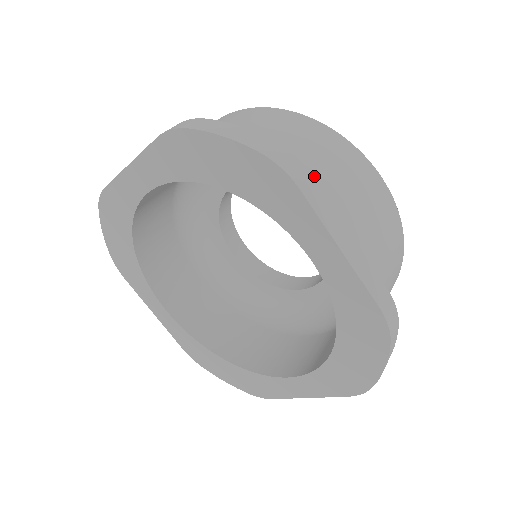
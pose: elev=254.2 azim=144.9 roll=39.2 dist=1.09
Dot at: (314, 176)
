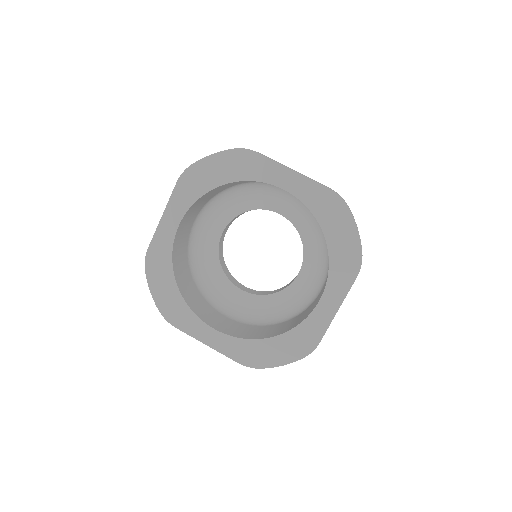
Dot at: occluded
